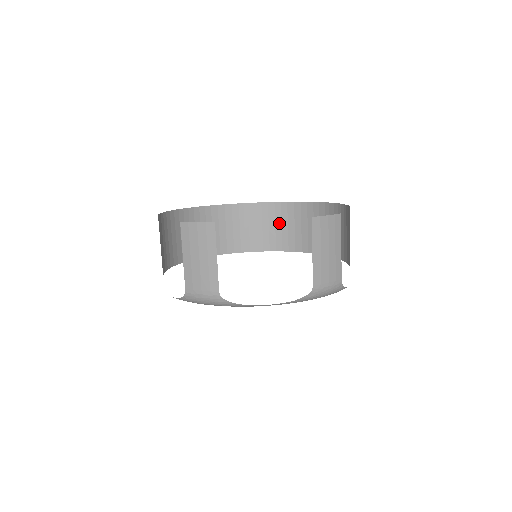
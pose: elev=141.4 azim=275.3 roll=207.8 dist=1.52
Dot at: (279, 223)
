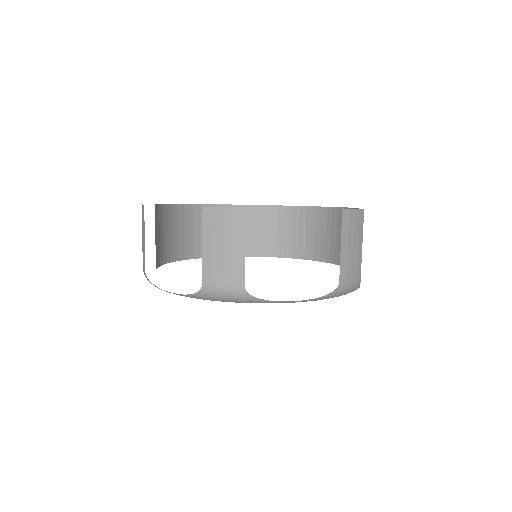
Dot at: (339, 232)
